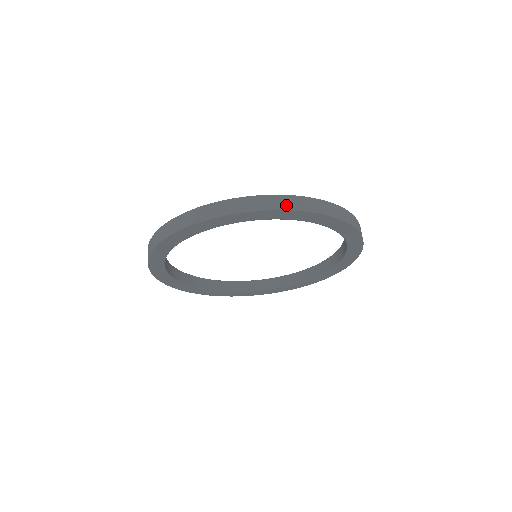
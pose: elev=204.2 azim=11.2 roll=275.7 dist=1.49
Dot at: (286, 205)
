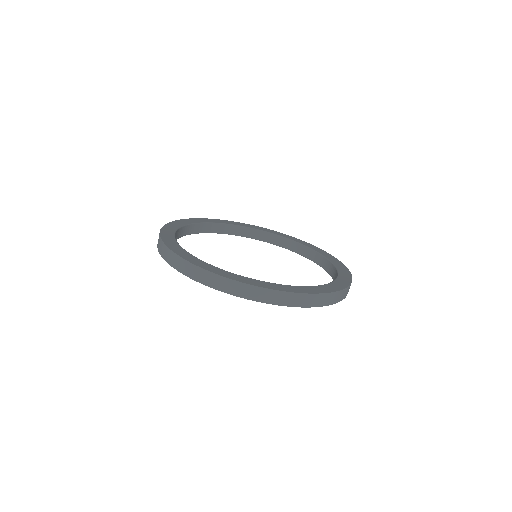
Dot at: (300, 303)
